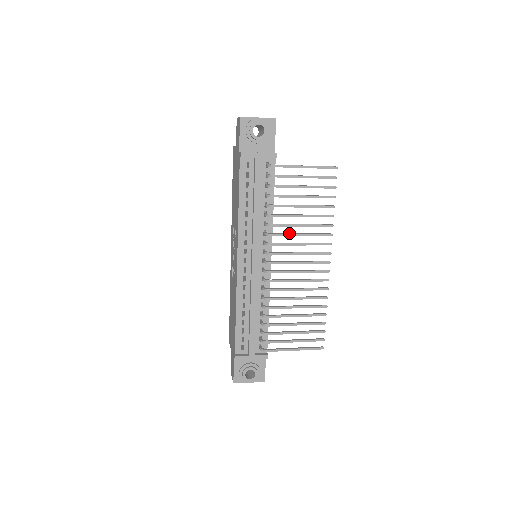
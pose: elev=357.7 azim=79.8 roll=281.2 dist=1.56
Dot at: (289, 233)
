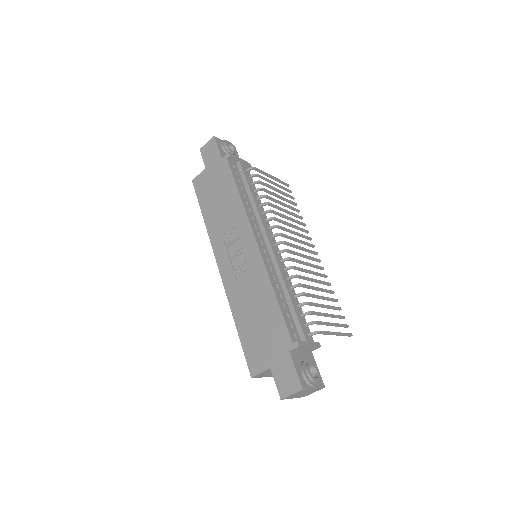
Dot at: (284, 222)
